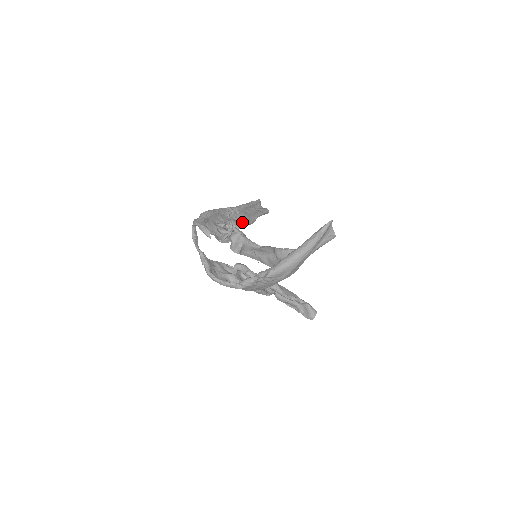
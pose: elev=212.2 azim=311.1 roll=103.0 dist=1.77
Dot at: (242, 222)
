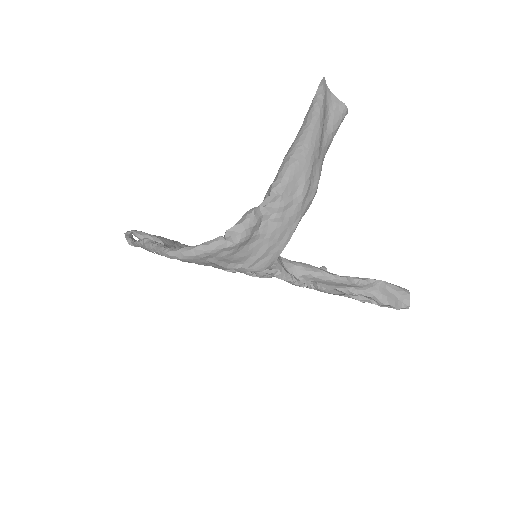
Dot at: occluded
